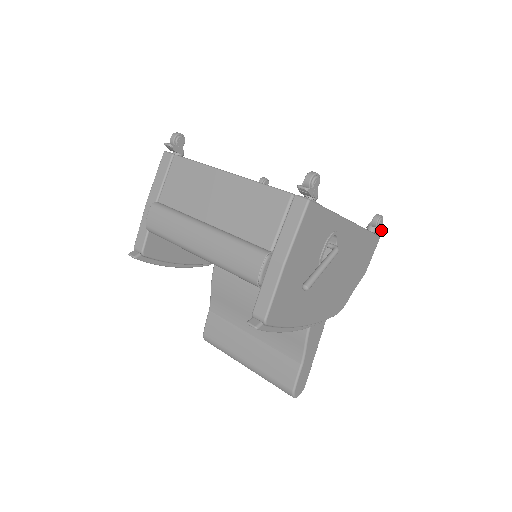
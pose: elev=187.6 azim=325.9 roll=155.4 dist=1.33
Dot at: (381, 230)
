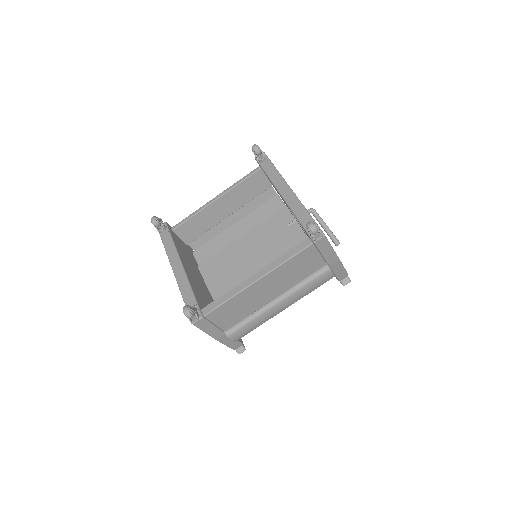
Dot at: occluded
